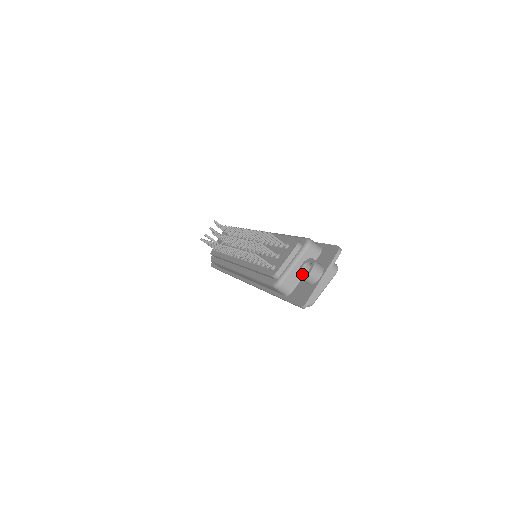
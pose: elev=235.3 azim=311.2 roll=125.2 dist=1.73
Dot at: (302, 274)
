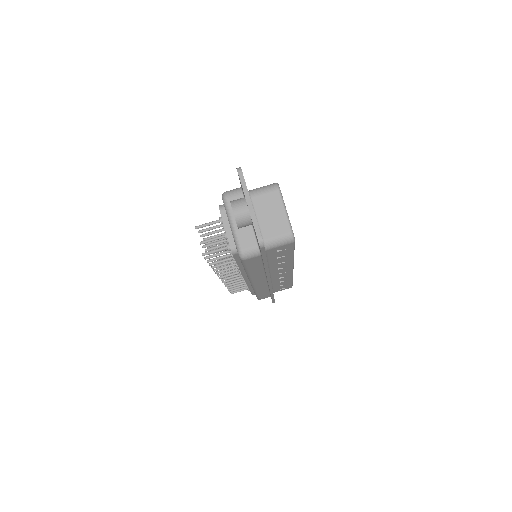
Dot at: (236, 223)
